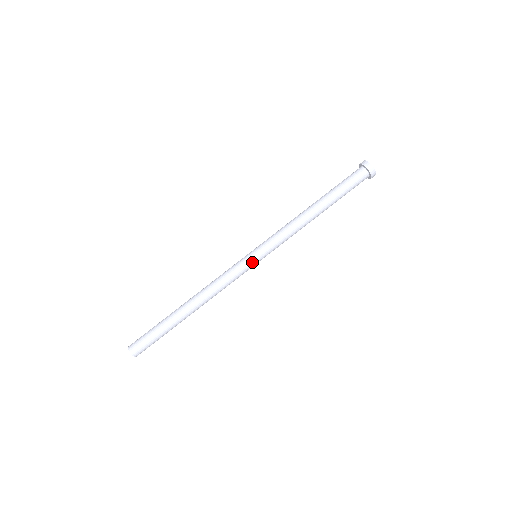
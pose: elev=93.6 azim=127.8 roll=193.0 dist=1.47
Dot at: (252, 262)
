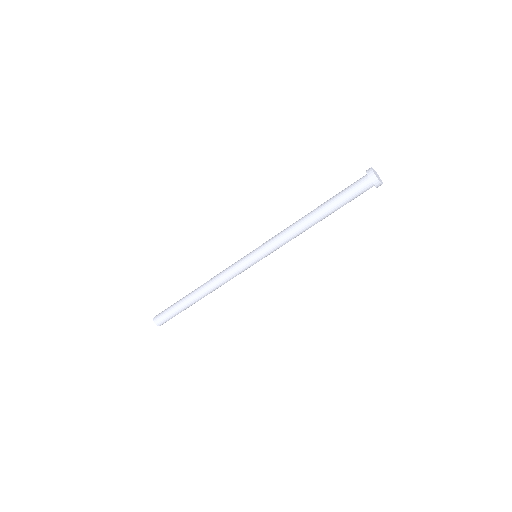
Dot at: (251, 263)
